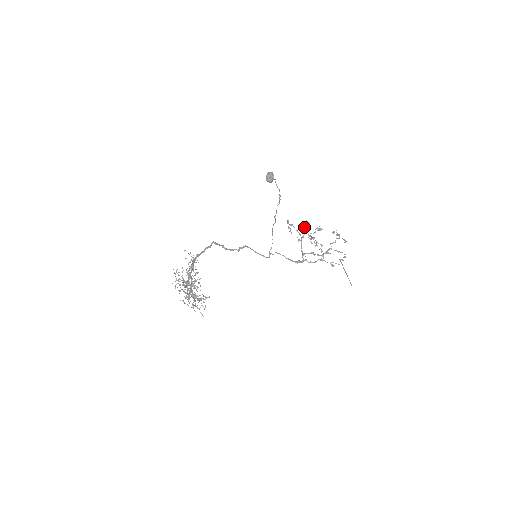
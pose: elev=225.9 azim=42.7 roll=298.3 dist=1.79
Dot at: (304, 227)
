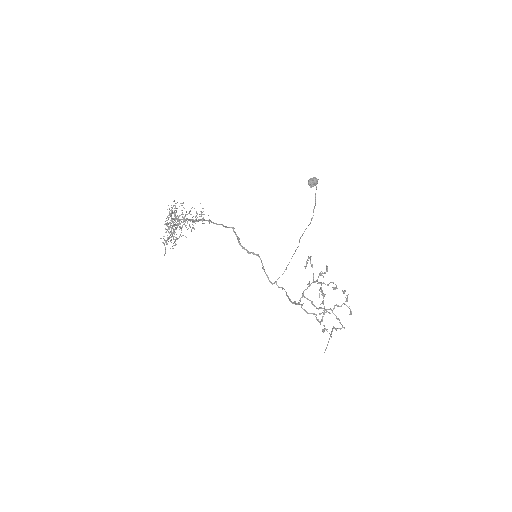
Dot at: occluded
